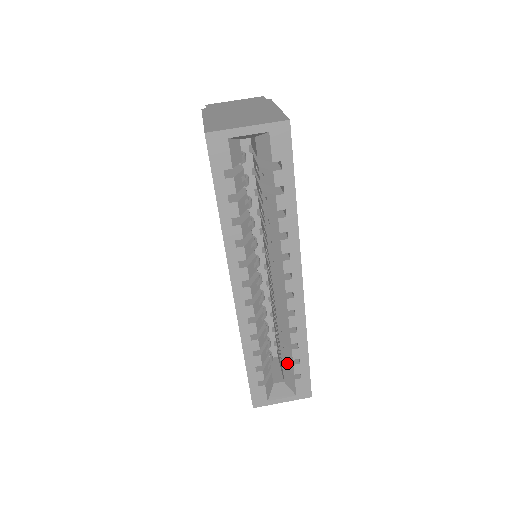
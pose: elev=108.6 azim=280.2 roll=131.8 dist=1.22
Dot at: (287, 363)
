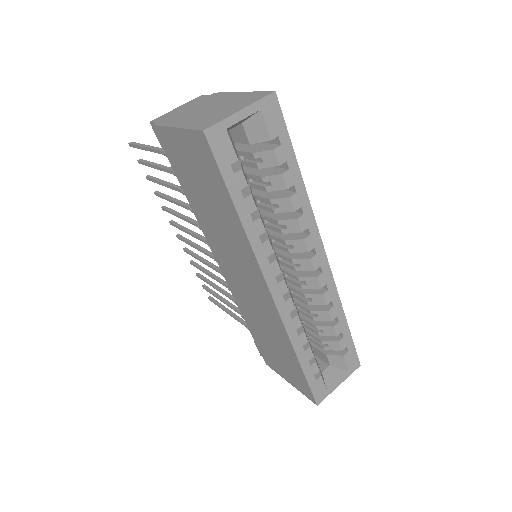
Dot at: (330, 344)
